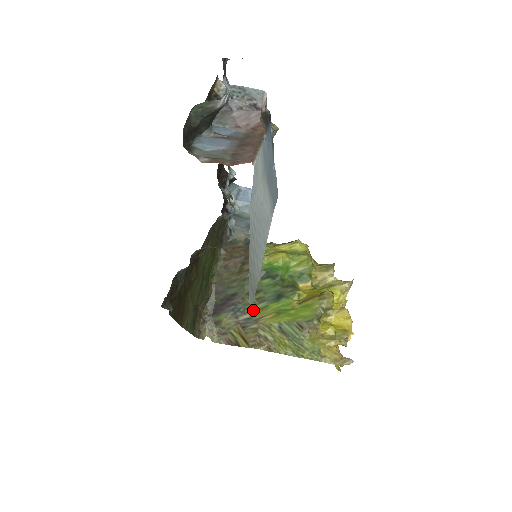
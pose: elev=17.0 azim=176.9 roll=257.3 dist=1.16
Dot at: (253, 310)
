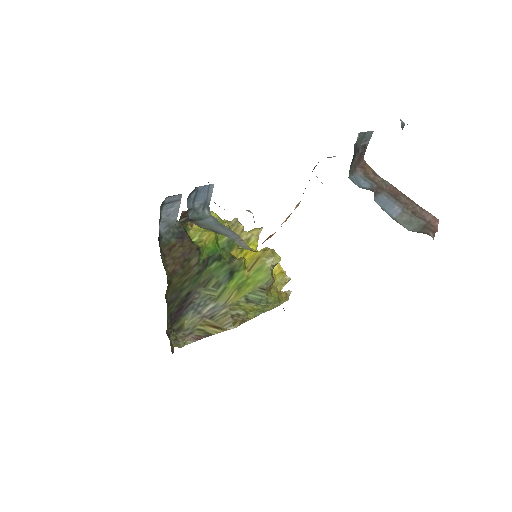
Dot at: (215, 298)
